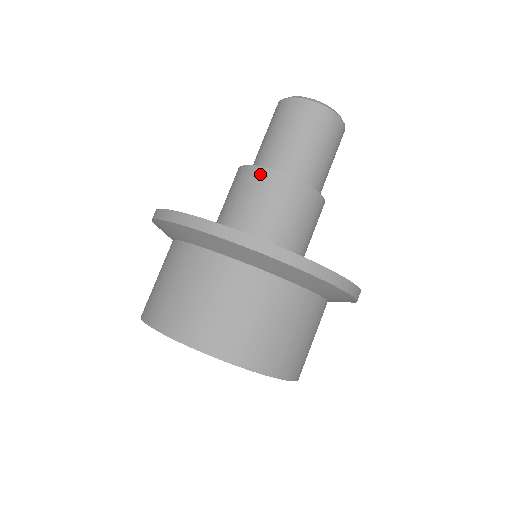
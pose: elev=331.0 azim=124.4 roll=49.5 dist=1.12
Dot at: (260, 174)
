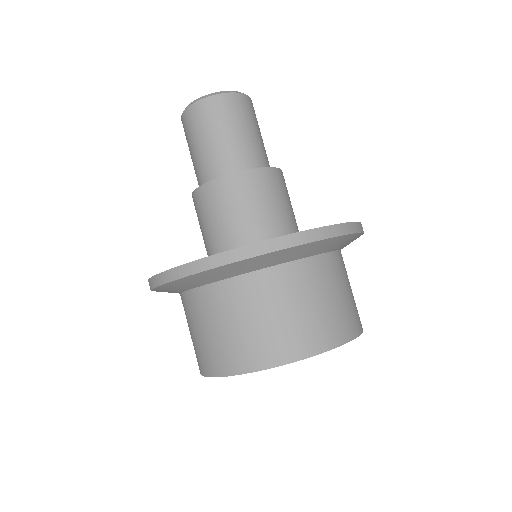
Dot at: (245, 178)
